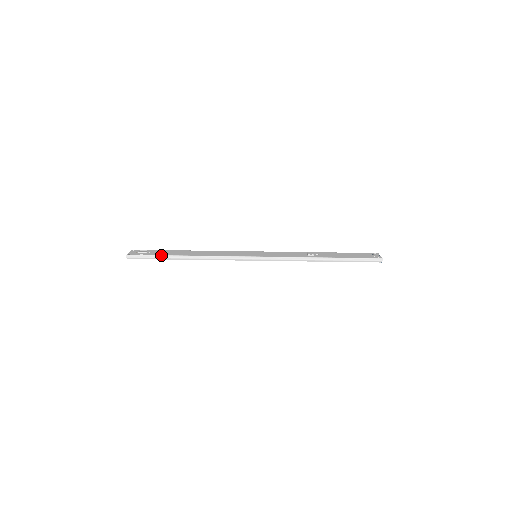
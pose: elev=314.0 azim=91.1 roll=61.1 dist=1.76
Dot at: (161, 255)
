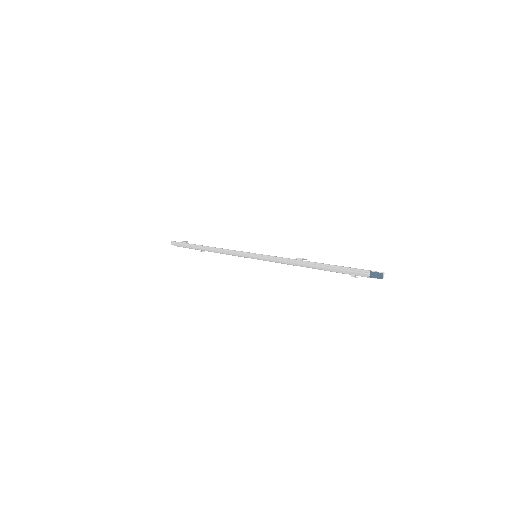
Dot at: occluded
